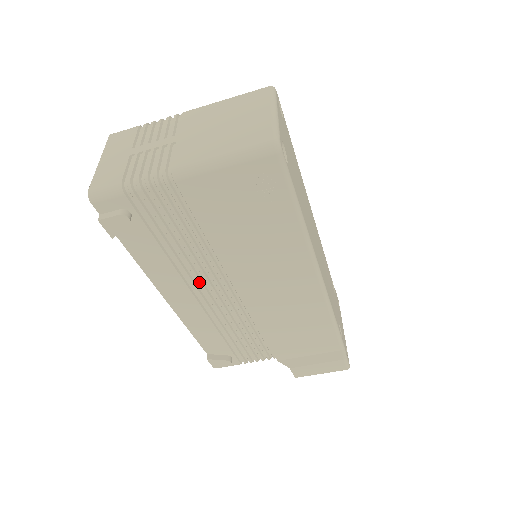
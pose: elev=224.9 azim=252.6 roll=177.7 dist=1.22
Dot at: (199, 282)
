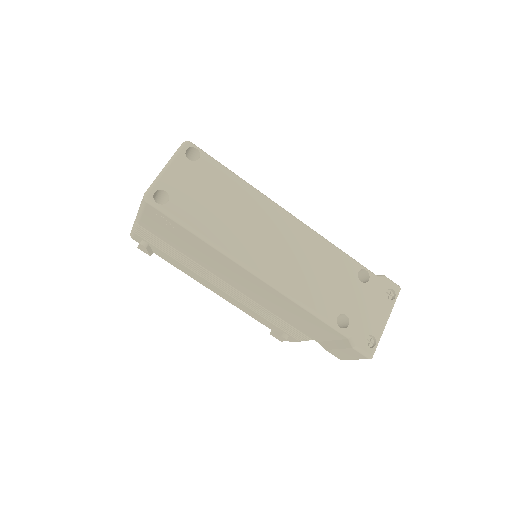
Dot at: (210, 279)
